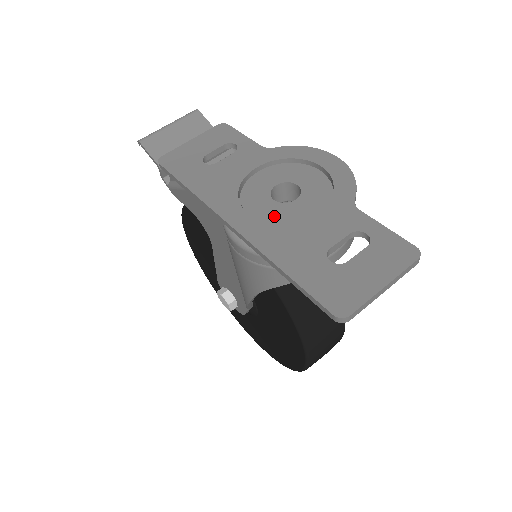
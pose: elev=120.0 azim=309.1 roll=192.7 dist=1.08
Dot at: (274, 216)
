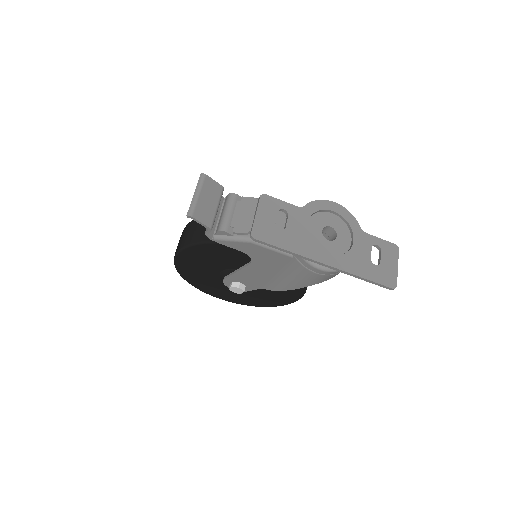
Dot at: (336, 250)
